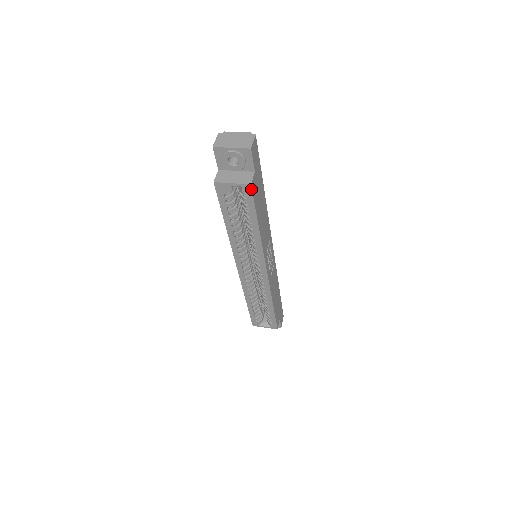
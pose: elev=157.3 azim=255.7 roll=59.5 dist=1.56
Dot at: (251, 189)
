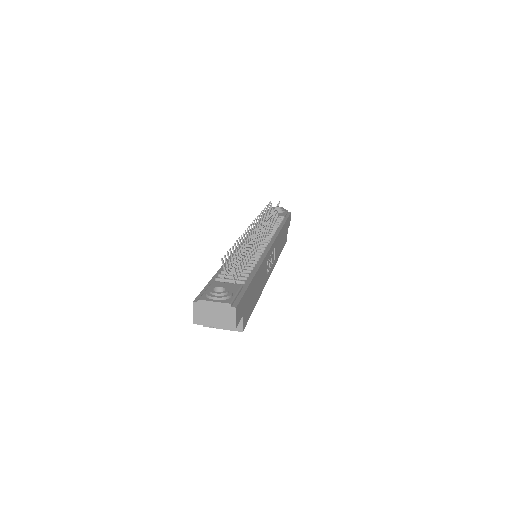
Dot at: (243, 329)
